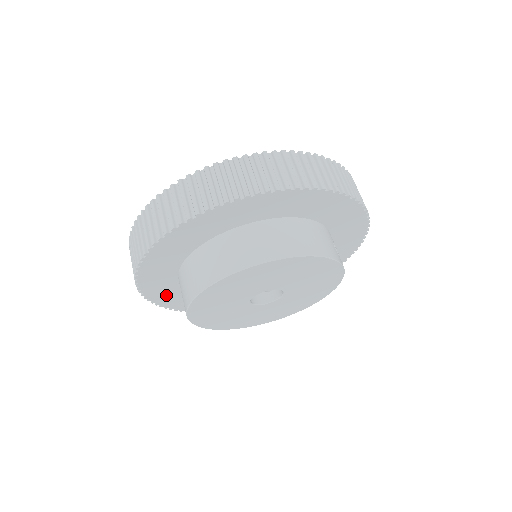
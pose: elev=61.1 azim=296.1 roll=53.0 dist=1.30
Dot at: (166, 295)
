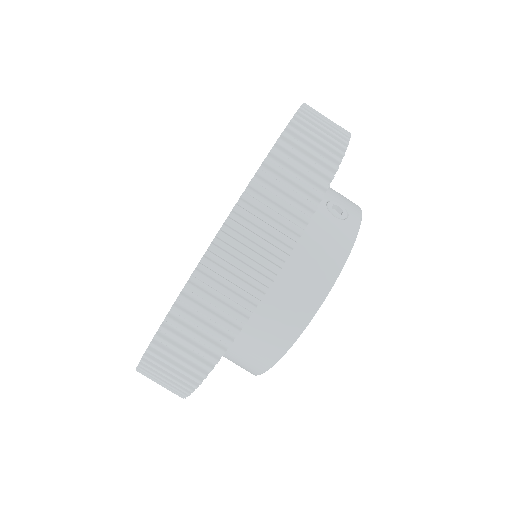
Dot at: occluded
